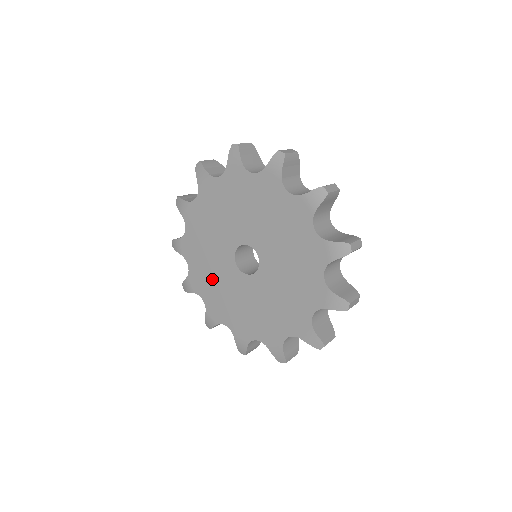
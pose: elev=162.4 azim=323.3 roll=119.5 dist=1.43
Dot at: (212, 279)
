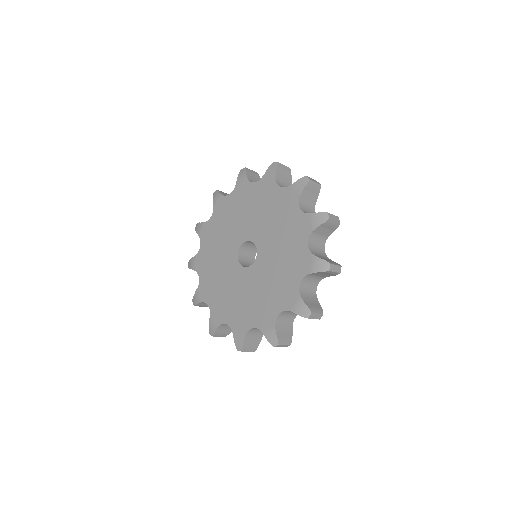
Dot at: (229, 297)
